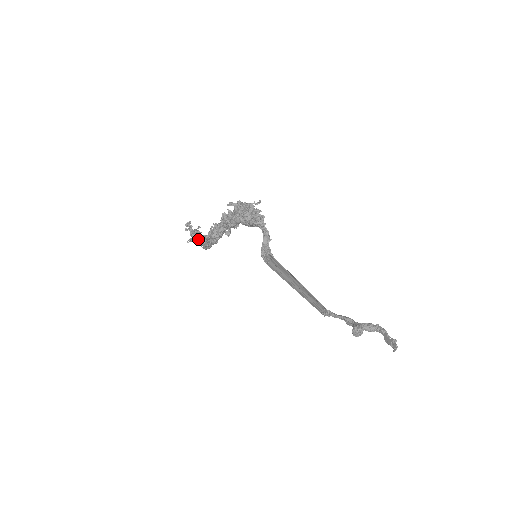
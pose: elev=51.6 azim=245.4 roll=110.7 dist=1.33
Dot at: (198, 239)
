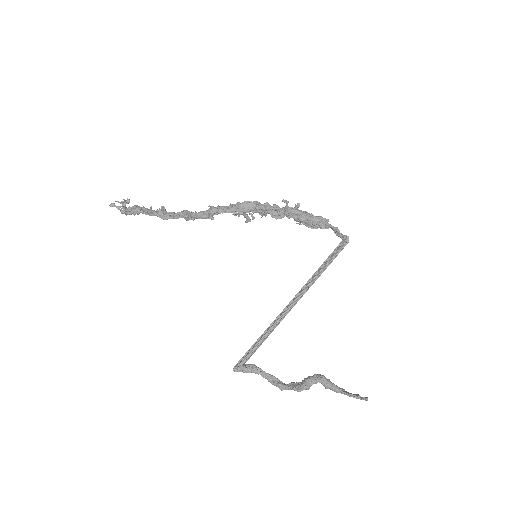
Dot at: (163, 211)
